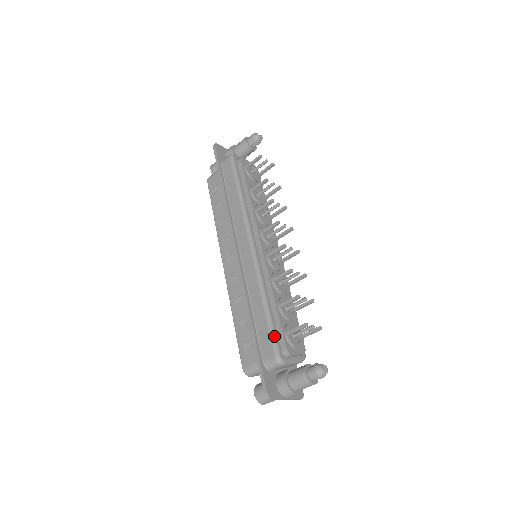
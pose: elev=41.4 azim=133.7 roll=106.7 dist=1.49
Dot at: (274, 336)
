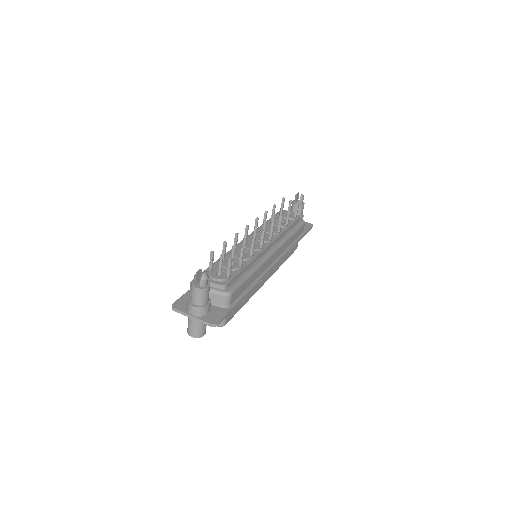
Dot at: occluded
